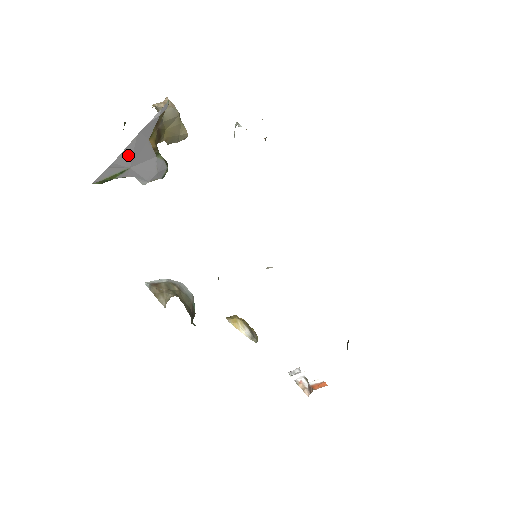
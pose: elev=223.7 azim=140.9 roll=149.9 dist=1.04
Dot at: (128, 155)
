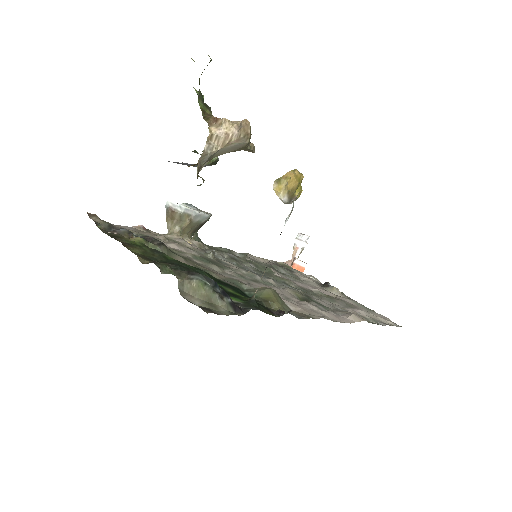
Dot at: occluded
